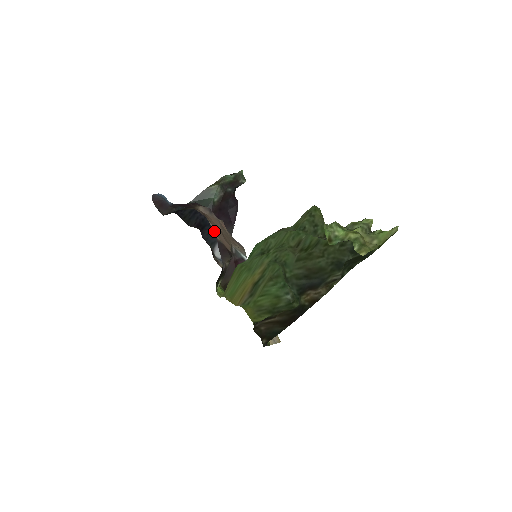
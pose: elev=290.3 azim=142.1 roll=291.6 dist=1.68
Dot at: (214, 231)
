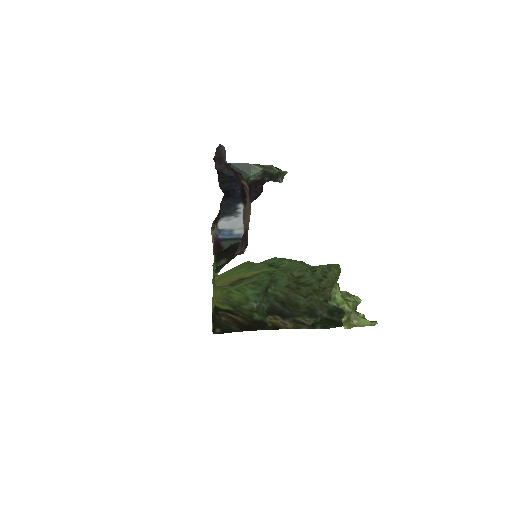
Dot at: (249, 219)
